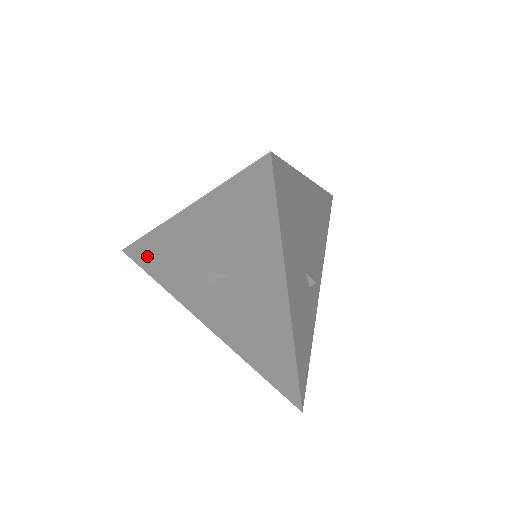
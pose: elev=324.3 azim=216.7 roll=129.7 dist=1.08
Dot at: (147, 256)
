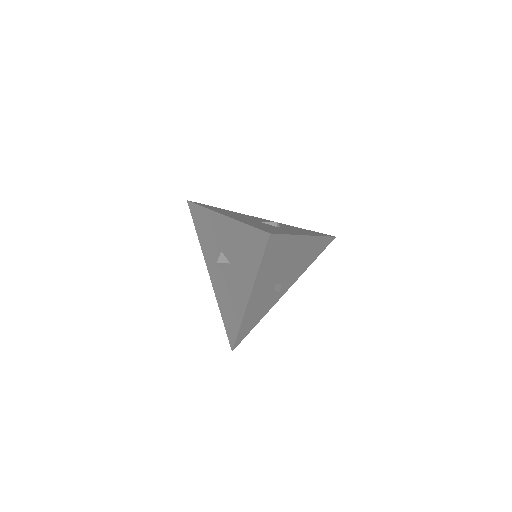
Dot at: (198, 216)
